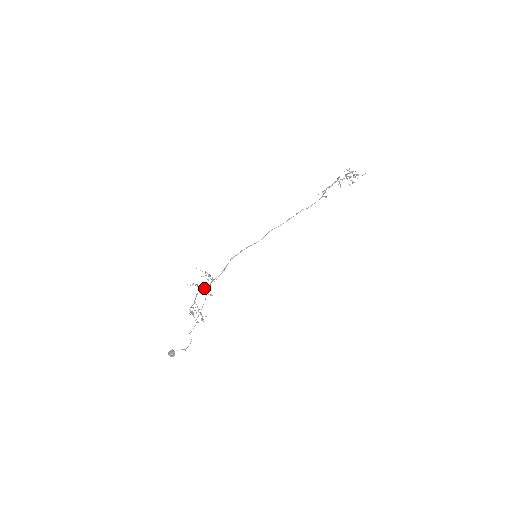
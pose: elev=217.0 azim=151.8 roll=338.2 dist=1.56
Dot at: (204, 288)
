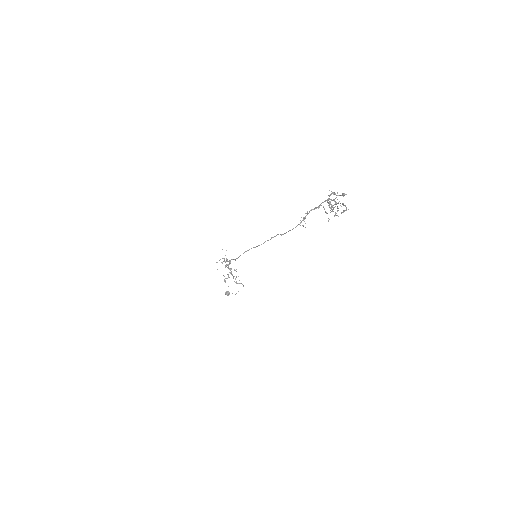
Dot at: (227, 265)
